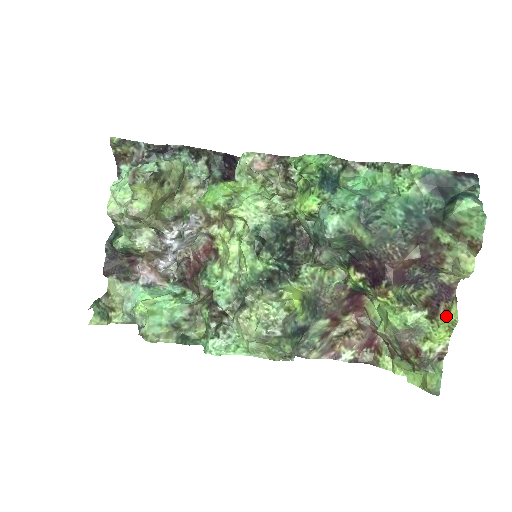
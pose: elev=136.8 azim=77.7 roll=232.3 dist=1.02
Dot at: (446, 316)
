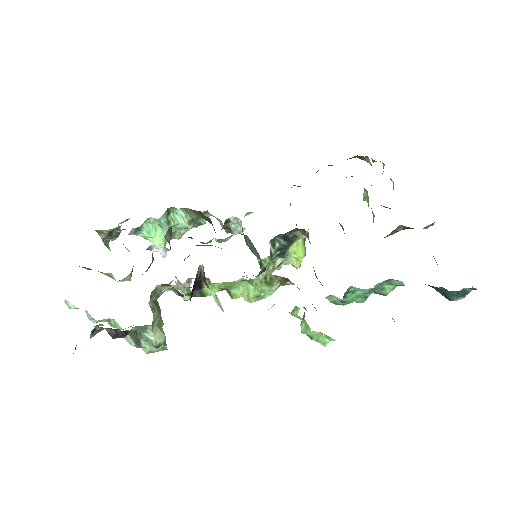
Dot at: occluded
